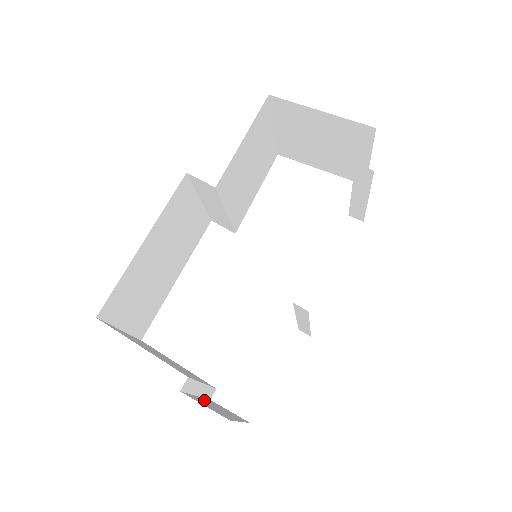
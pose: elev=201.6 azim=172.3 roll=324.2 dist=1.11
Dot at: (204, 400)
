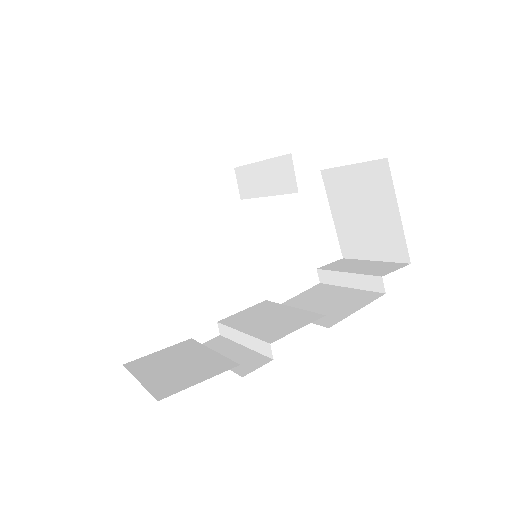
Dot at: occluded
